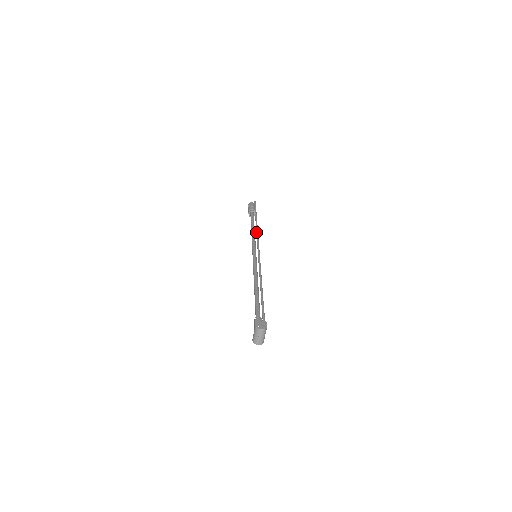
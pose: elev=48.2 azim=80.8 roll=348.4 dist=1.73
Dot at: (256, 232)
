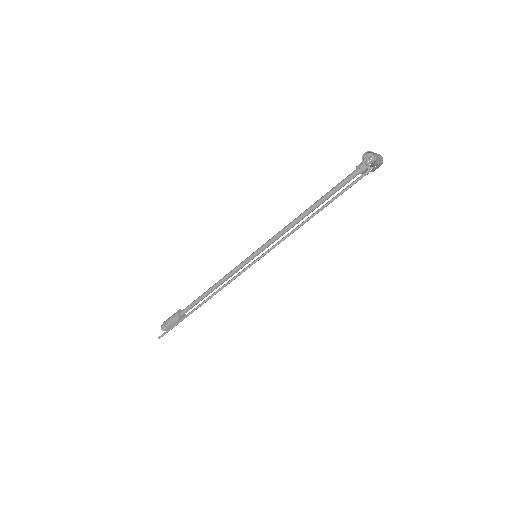
Dot at: (218, 290)
